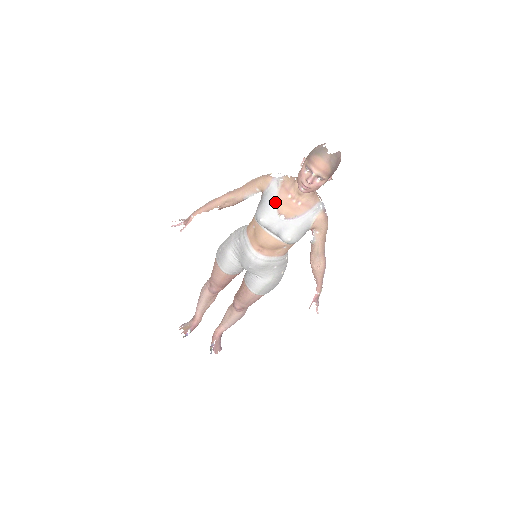
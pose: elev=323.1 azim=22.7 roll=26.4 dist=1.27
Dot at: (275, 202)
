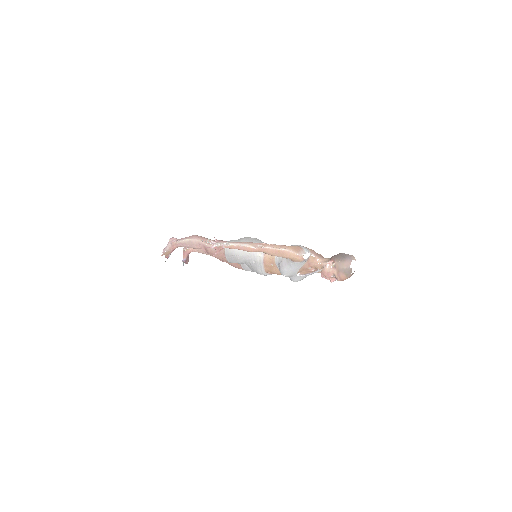
Dot at: (299, 269)
